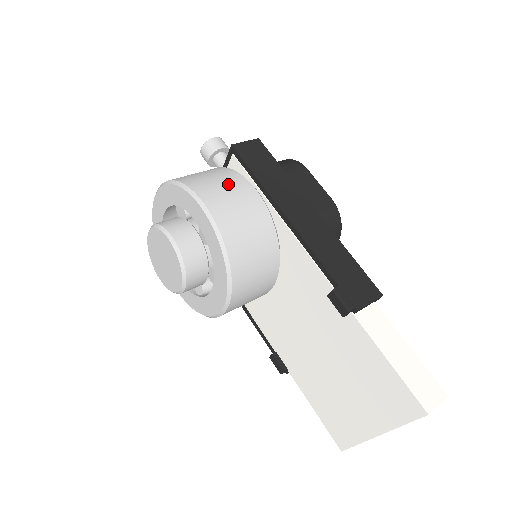
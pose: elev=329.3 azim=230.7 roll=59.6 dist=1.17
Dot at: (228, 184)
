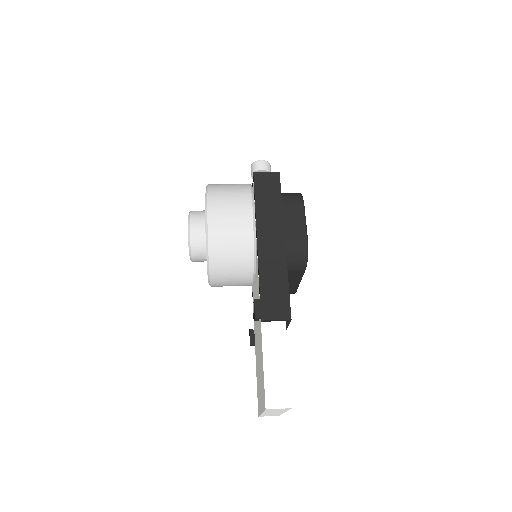
Dot at: (235, 200)
